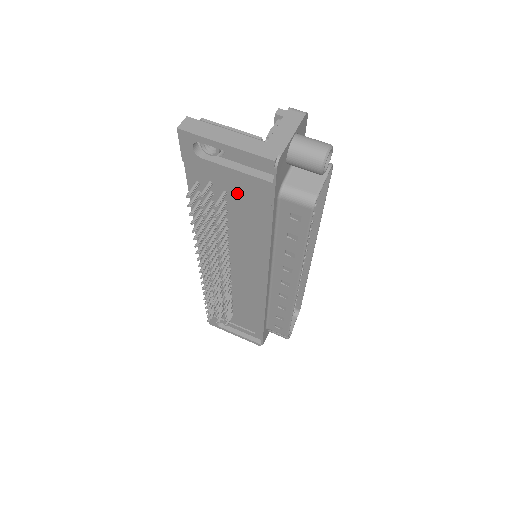
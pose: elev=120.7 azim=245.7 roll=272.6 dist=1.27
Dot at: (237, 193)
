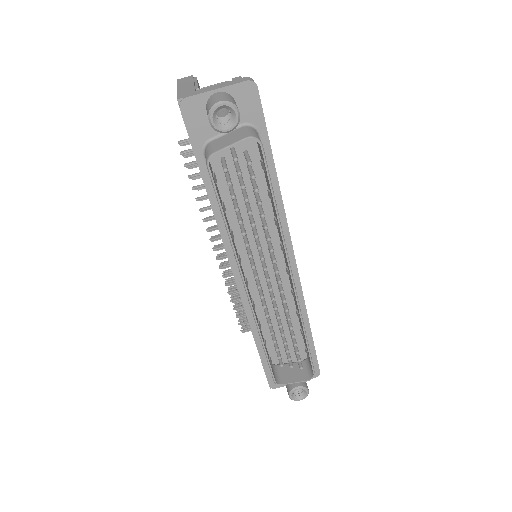
Dot at: occluded
